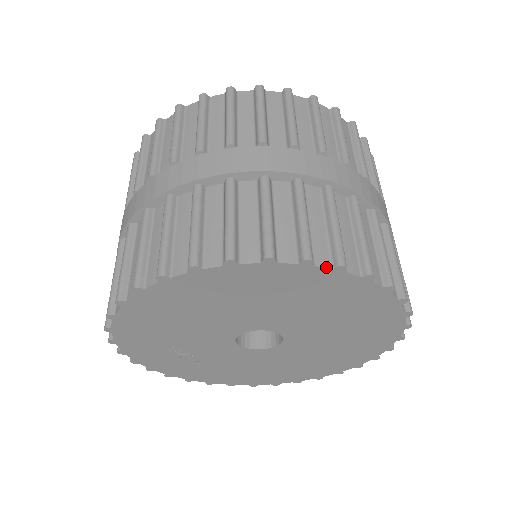
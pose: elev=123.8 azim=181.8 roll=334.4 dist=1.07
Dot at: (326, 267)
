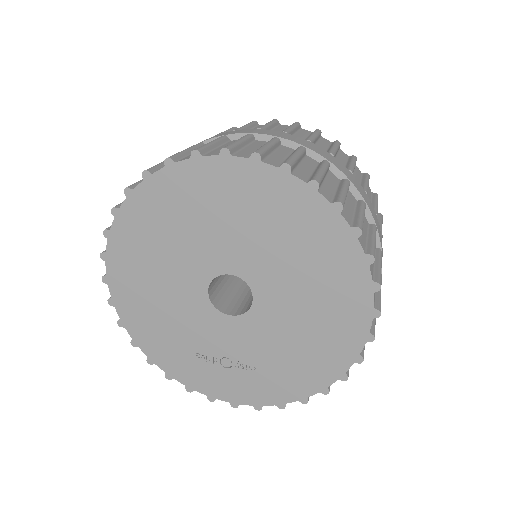
Dot at: (140, 183)
